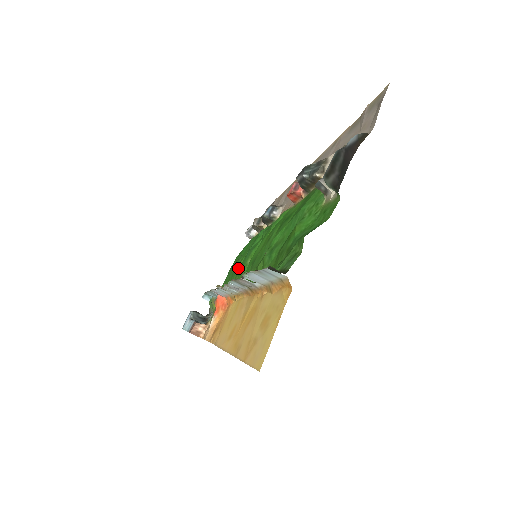
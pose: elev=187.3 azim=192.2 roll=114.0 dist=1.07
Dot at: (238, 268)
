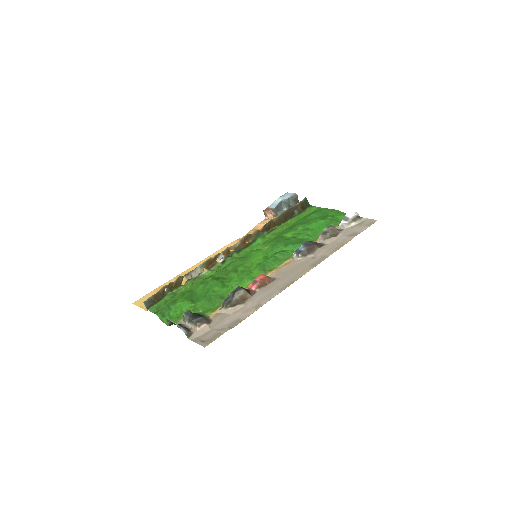
Dot at: (287, 232)
